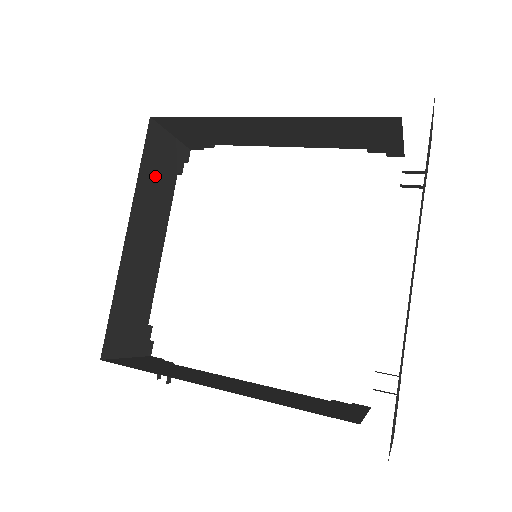
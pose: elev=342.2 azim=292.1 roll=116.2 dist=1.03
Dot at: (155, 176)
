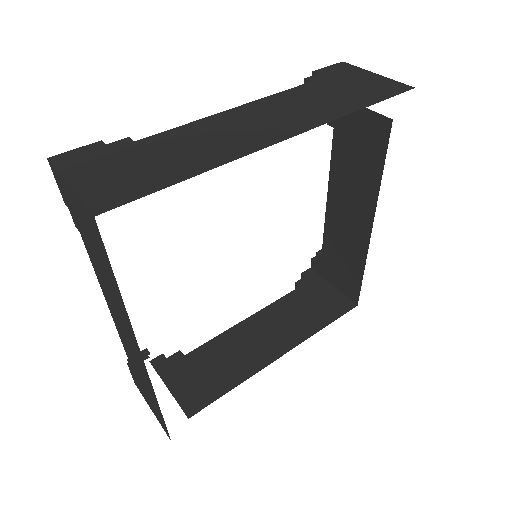
Dot at: occluded
